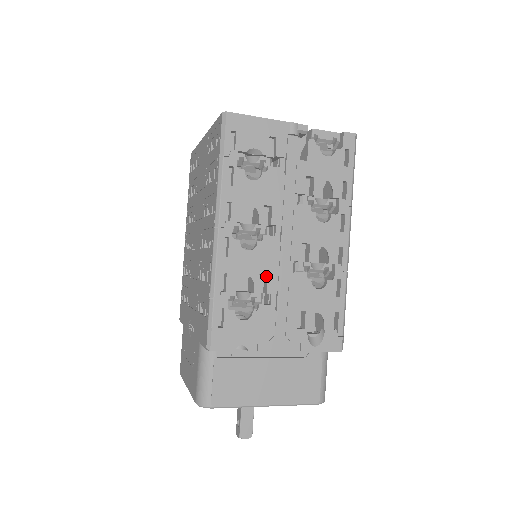
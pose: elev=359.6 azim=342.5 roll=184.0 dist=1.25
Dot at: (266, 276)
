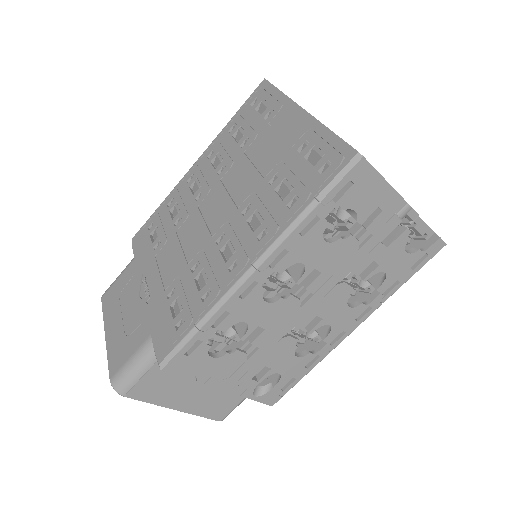
Dot at: (262, 327)
